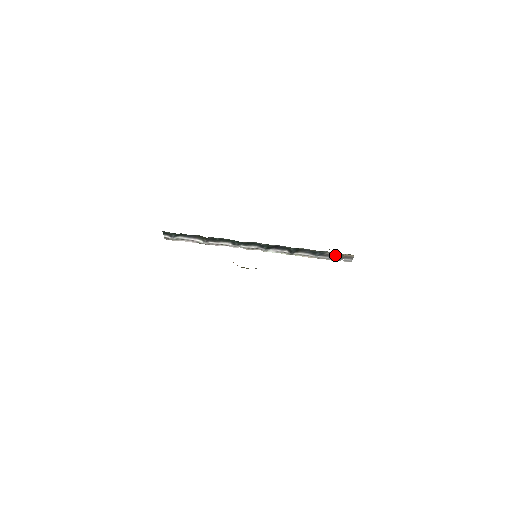
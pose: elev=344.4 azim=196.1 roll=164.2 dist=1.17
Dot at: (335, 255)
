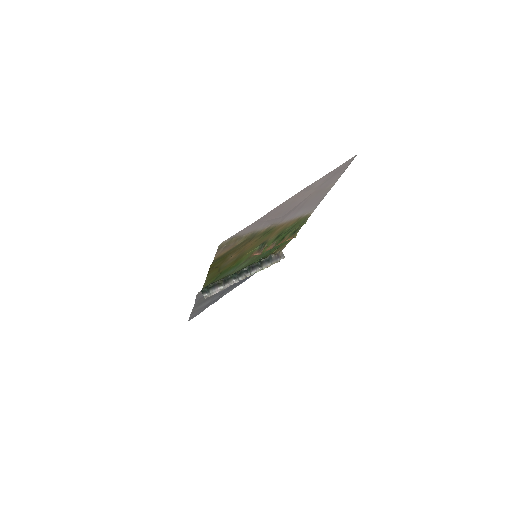
Dot at: (276, 257)
